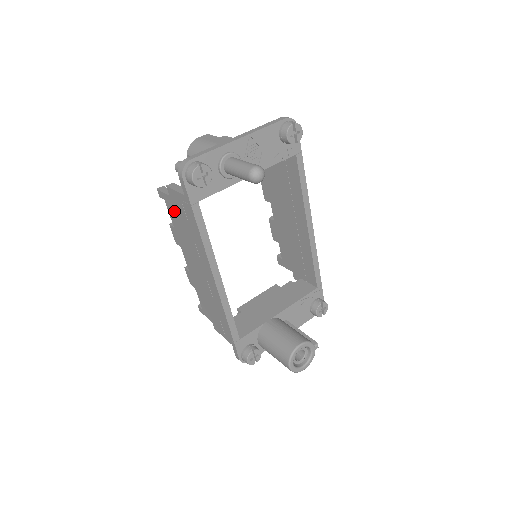
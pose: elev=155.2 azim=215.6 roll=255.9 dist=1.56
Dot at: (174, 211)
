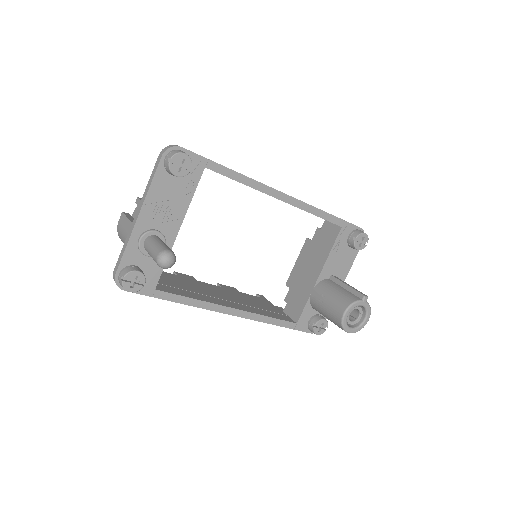
Dot at: occluded
